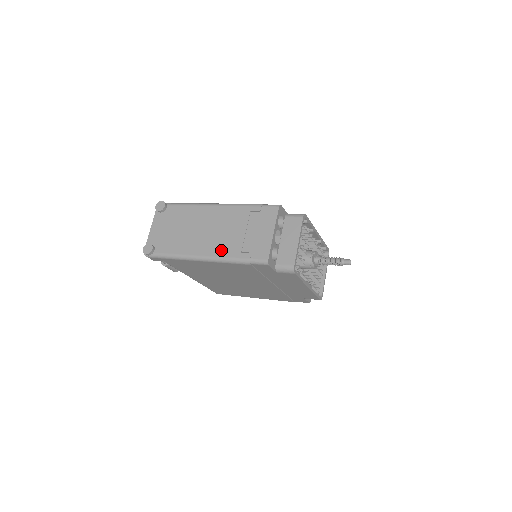
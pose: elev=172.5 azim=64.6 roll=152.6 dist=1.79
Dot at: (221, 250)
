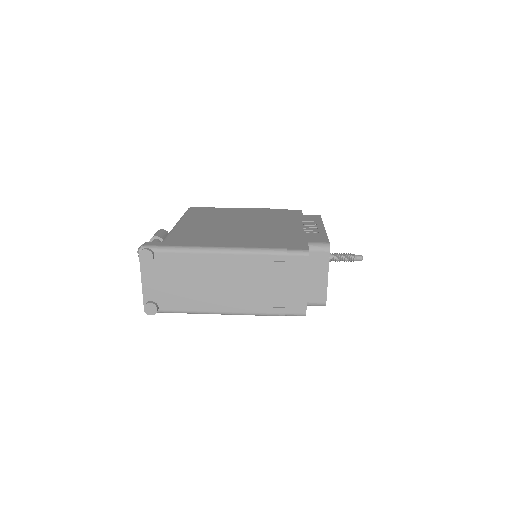
Dot at: (248, 306)
